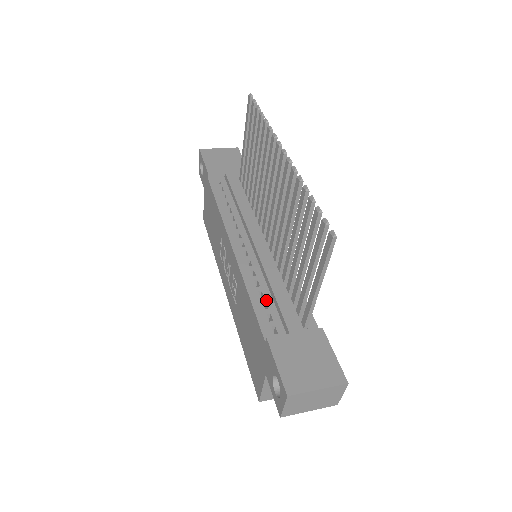
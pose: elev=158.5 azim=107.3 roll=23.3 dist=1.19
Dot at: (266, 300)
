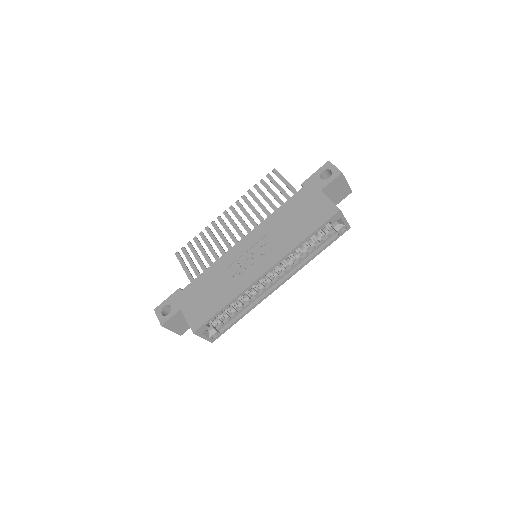
Dot at: occluded
